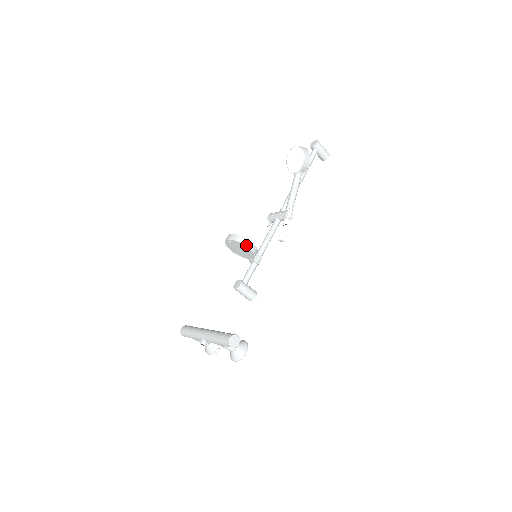
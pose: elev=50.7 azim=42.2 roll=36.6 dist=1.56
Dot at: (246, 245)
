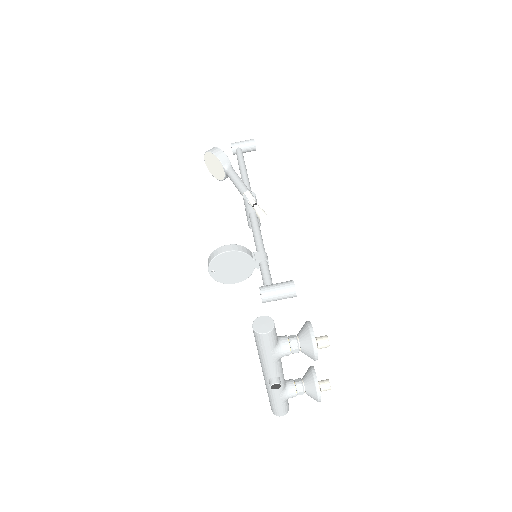
Dot at: (221, 253)
